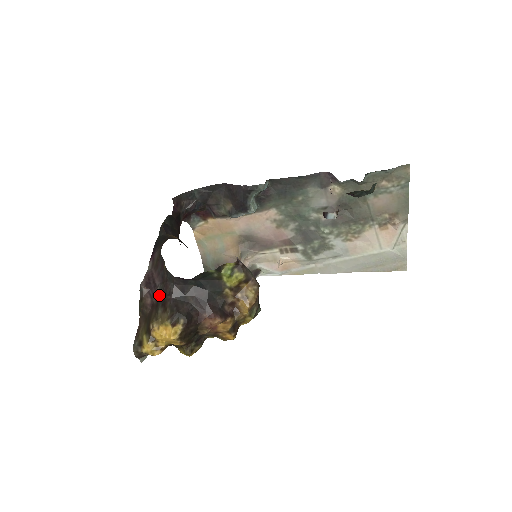
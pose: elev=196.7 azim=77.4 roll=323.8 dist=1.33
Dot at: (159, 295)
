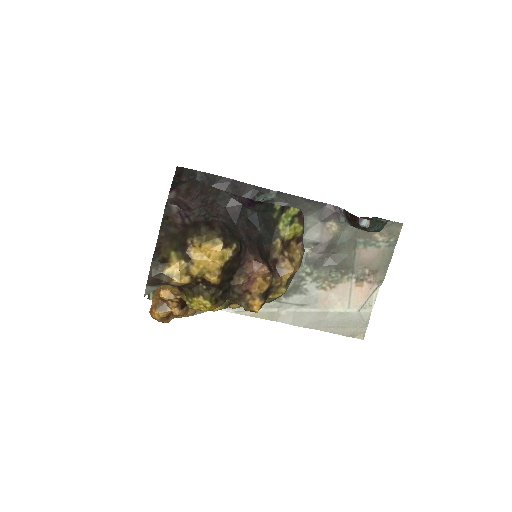
Dot at: (197, 217)
